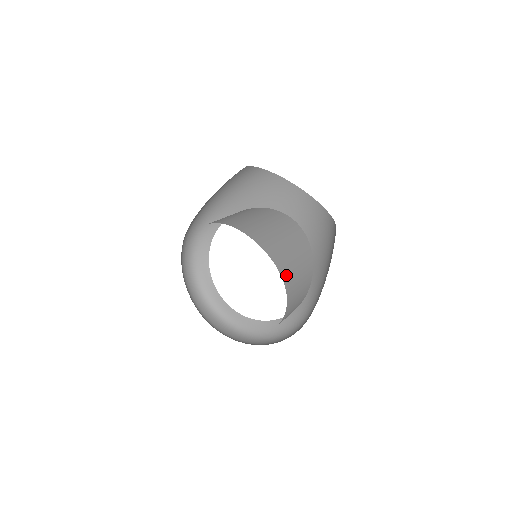
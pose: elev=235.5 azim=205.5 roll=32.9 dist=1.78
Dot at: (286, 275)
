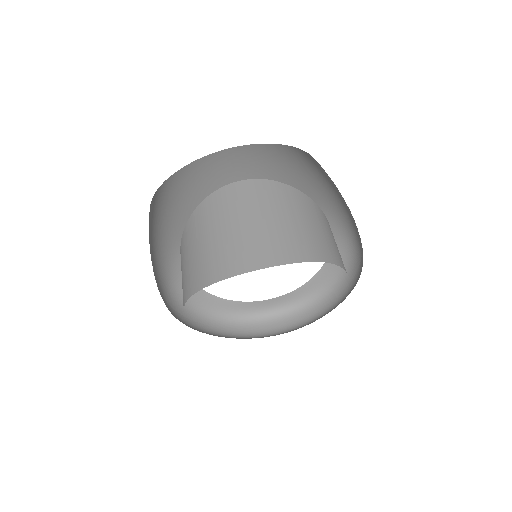
Dot at: (317, 252)
